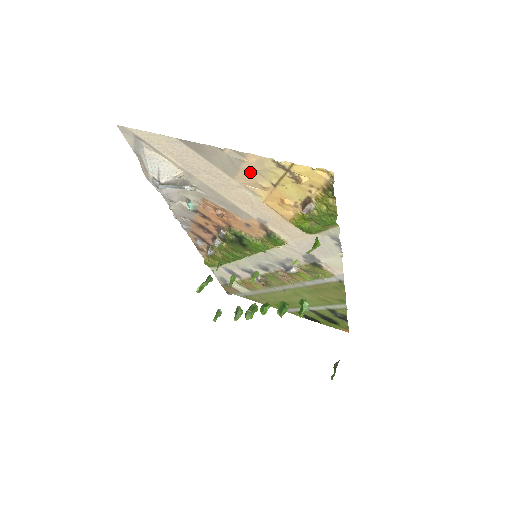
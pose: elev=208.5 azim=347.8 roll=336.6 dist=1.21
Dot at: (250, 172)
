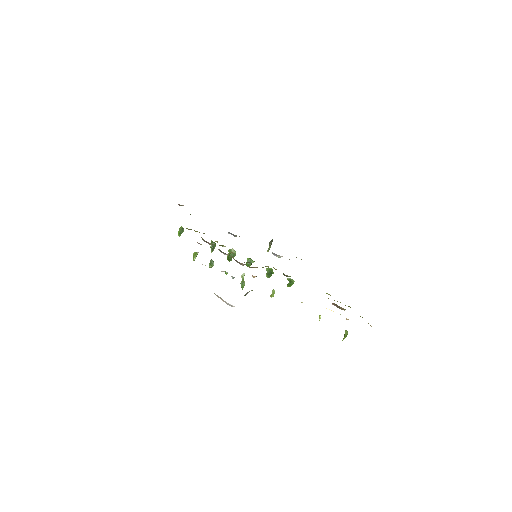
Dot at: occluded
